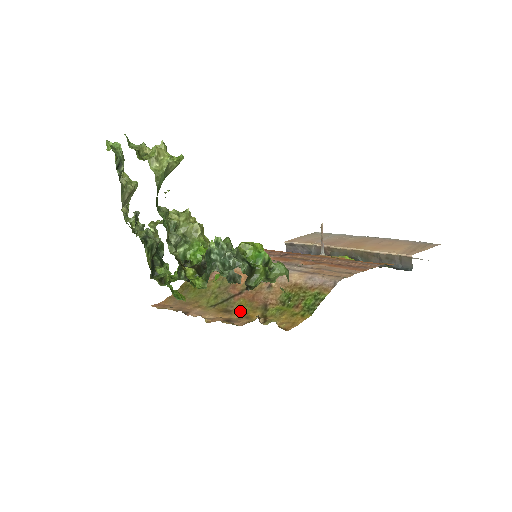
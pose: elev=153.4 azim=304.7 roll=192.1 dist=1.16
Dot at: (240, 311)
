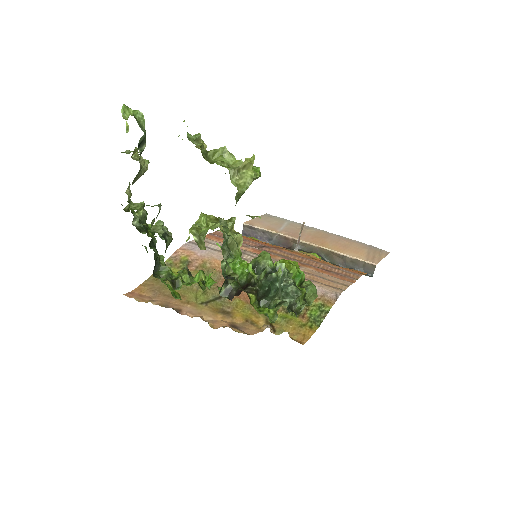
Dot at: (240, 314)
